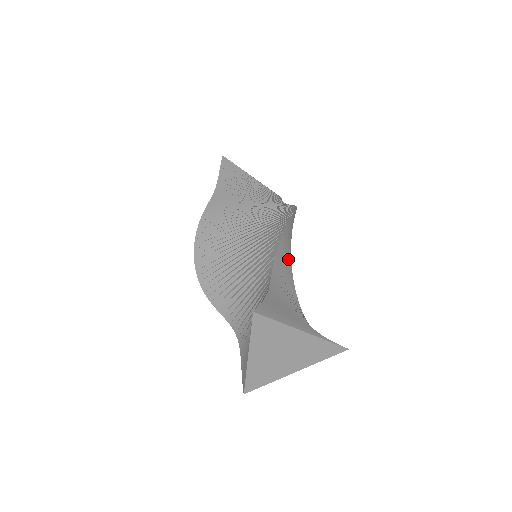
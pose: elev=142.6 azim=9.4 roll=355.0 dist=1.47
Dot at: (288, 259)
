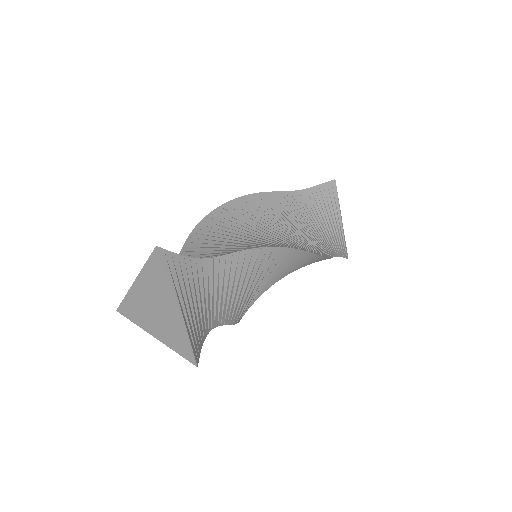
Dot at: (258, 273)
